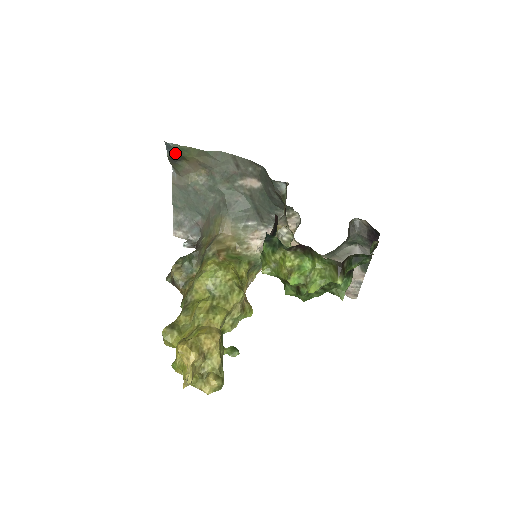
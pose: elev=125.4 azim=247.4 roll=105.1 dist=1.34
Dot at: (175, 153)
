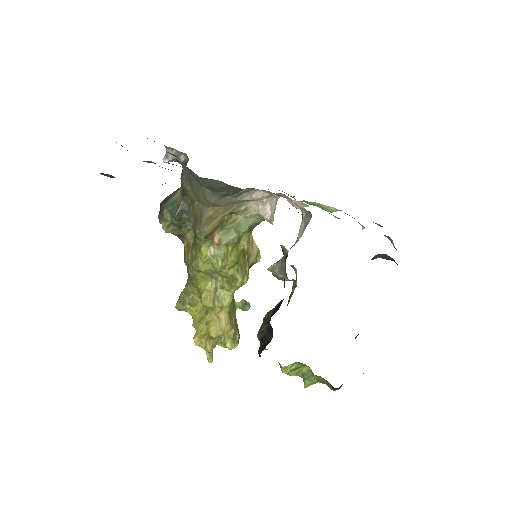
Dot at: occluded
